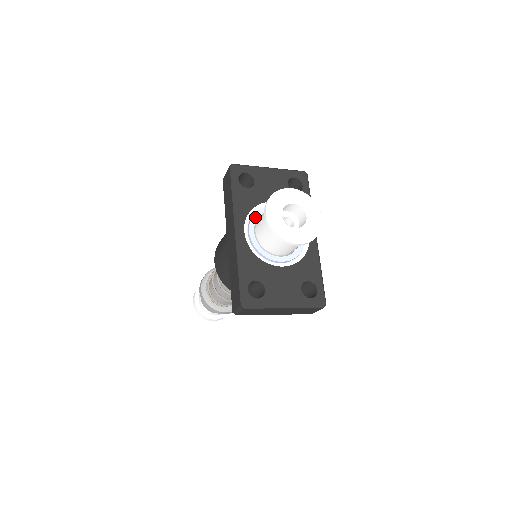
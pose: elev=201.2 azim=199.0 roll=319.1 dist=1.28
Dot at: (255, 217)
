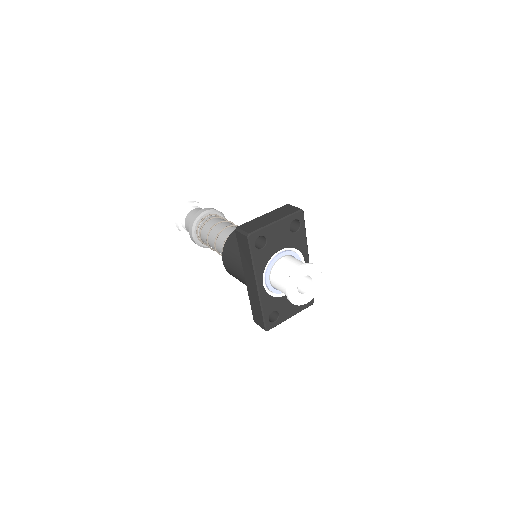
Dot at: (269, 269)
